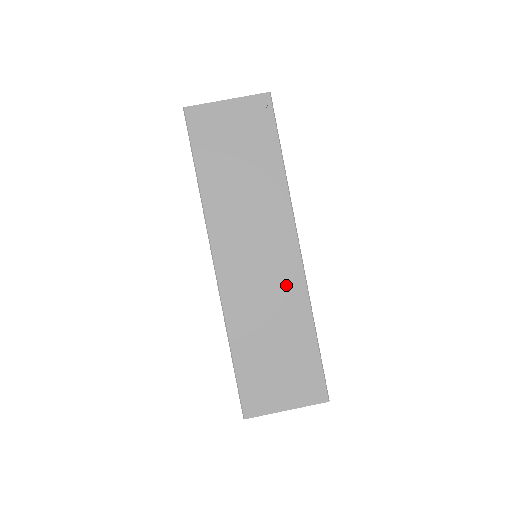
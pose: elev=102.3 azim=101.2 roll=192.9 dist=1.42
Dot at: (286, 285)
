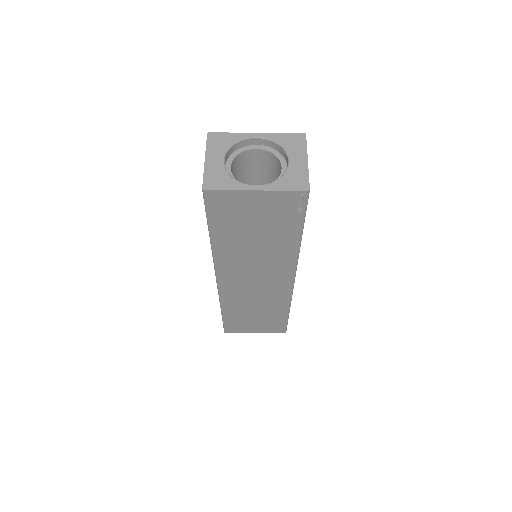
Dot at: (275, 295)
